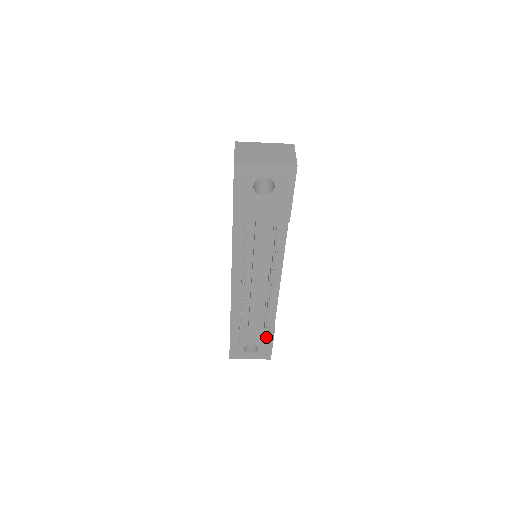
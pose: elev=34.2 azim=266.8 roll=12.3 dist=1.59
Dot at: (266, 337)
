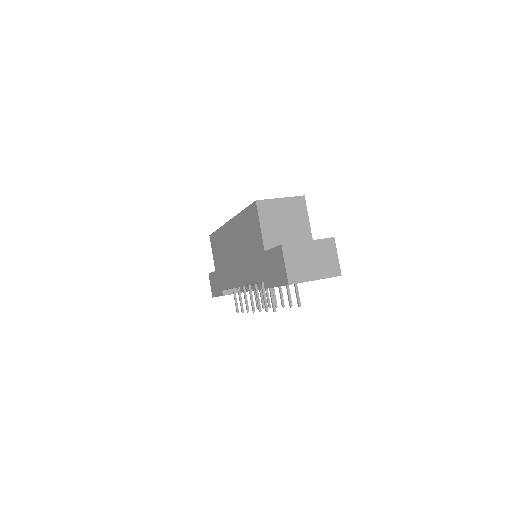
Dot at: occluded
